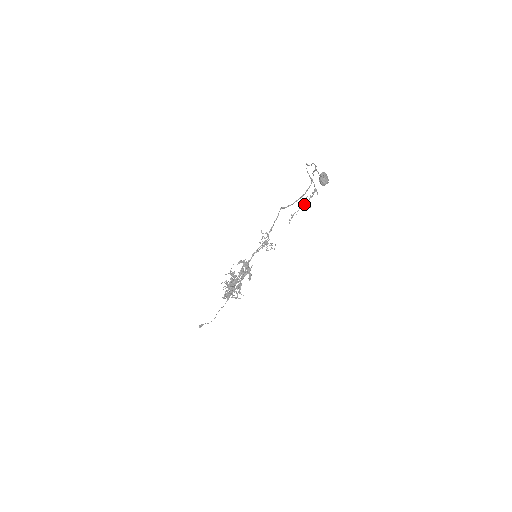
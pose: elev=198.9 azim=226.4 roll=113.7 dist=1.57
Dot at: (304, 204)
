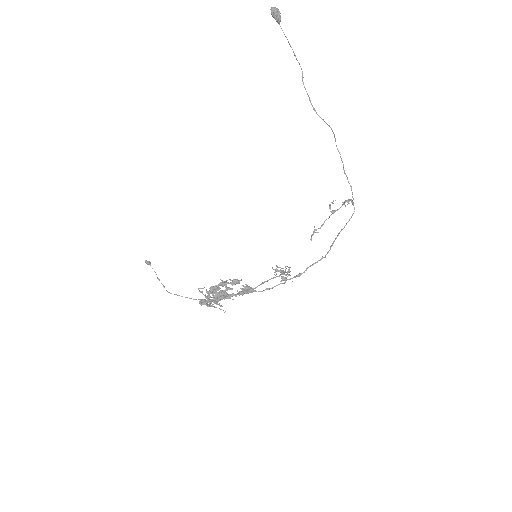
Dot at: occluded
